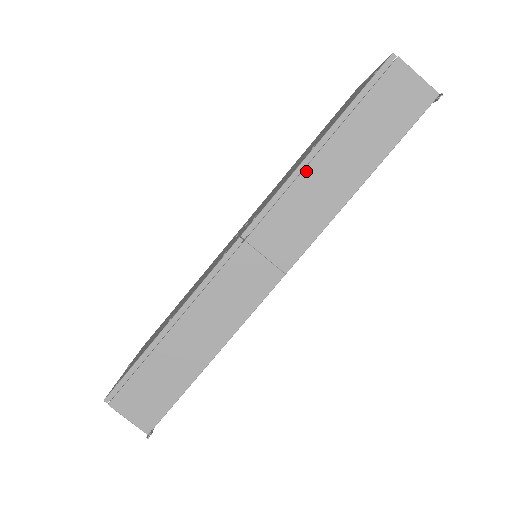
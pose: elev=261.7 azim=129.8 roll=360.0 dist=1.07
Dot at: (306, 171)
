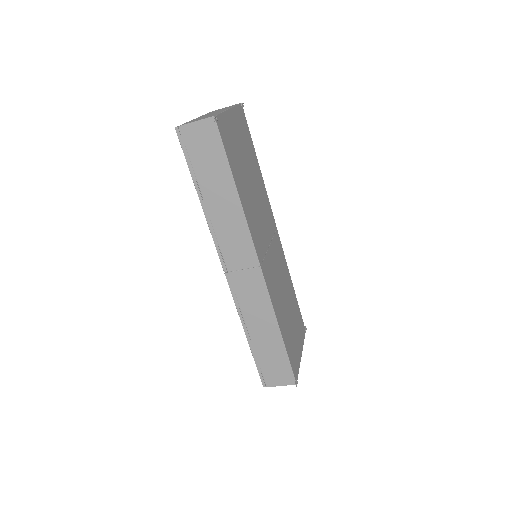
Dot at: (211, 218)
